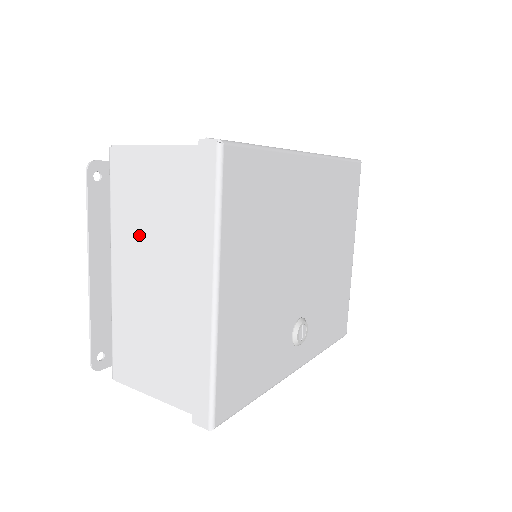
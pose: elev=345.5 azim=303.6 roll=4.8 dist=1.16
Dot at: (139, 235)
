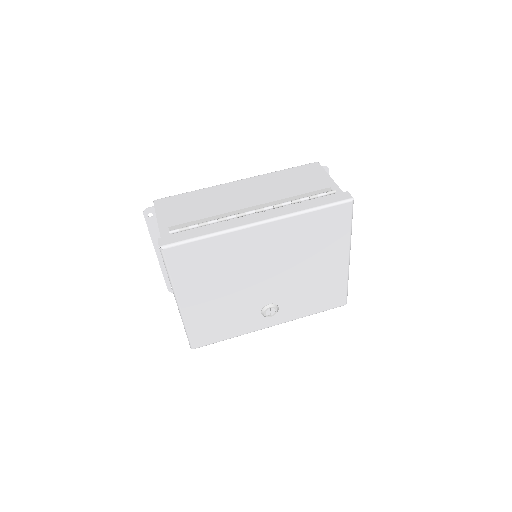
Dot at: occluded
